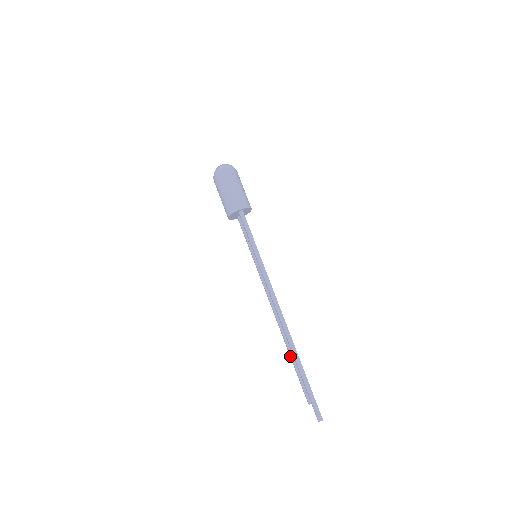
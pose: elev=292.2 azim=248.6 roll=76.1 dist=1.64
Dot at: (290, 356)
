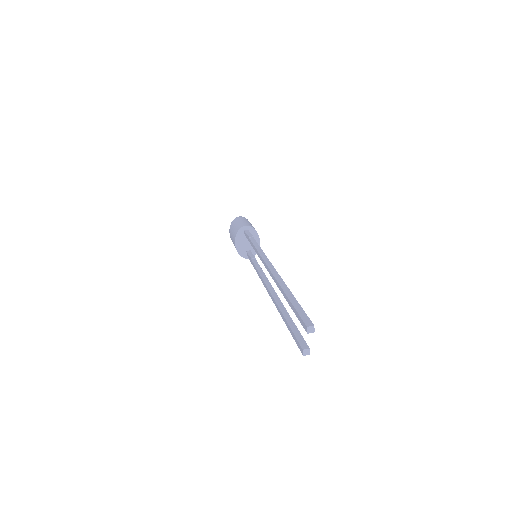
Dot at: (282, 316)
